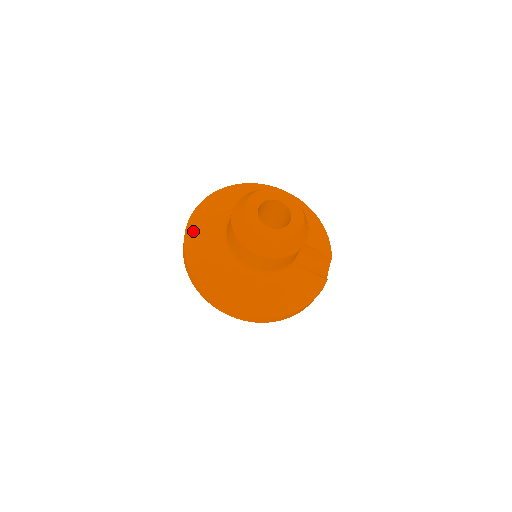
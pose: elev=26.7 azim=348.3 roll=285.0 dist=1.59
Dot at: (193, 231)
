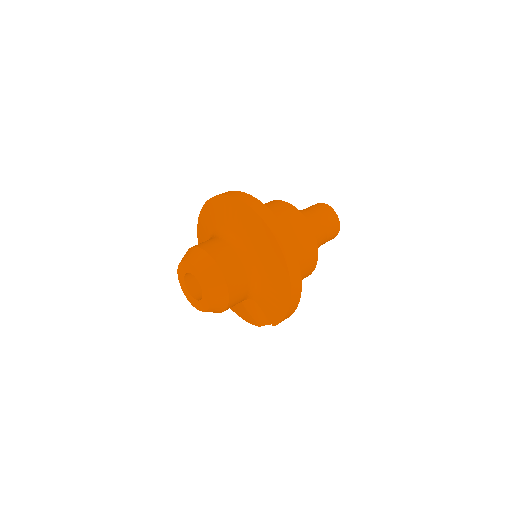
Dot at: (209, 208)
